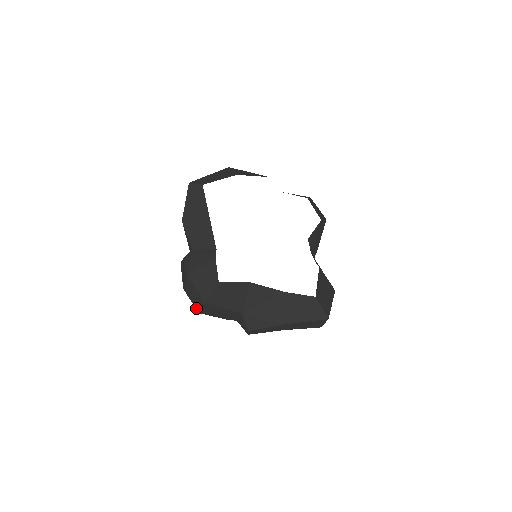
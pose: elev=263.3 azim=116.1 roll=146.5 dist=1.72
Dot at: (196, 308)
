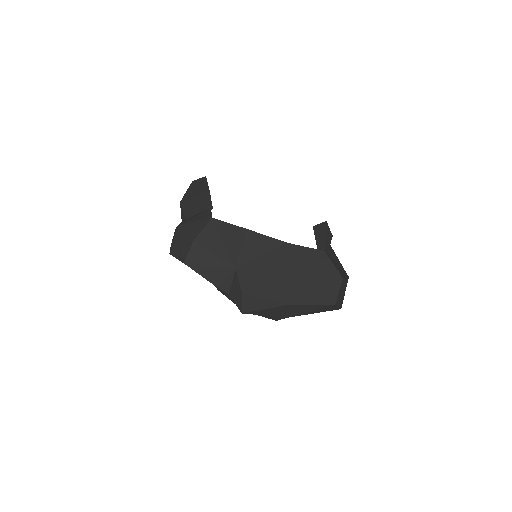
Dot at: (181, 260)
